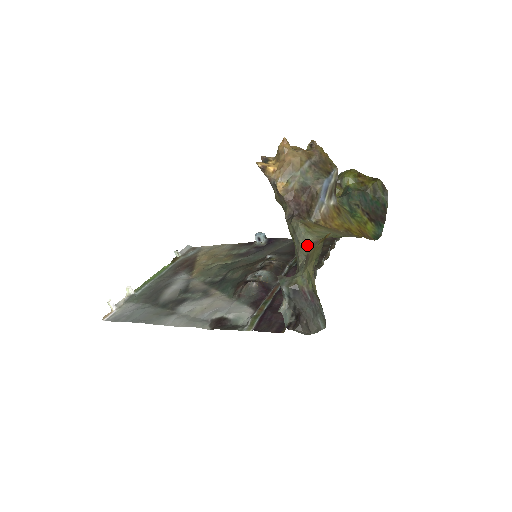
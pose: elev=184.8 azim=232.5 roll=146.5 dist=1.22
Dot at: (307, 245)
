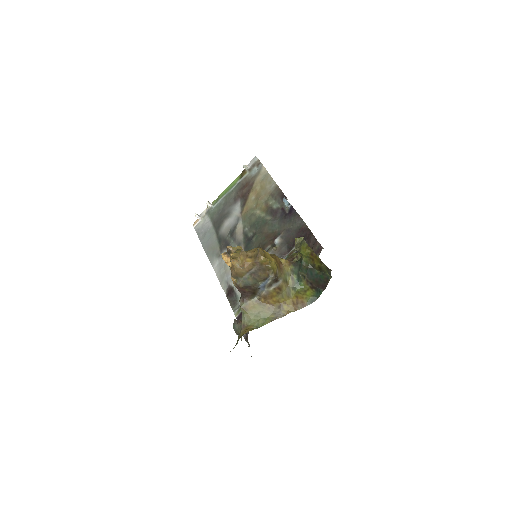
Dot at: (242, 323)
